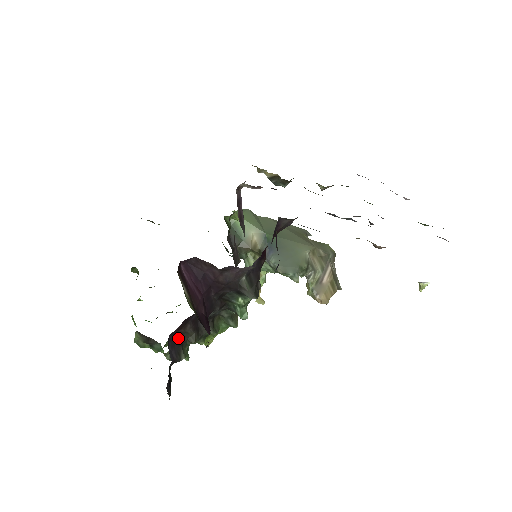
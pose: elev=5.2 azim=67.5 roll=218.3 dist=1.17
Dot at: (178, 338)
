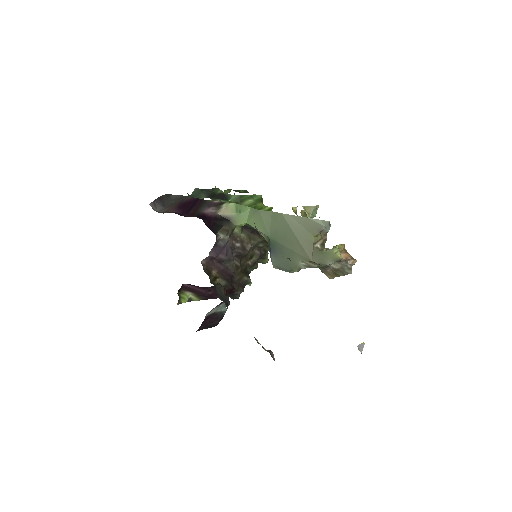
Dot at: occluded
